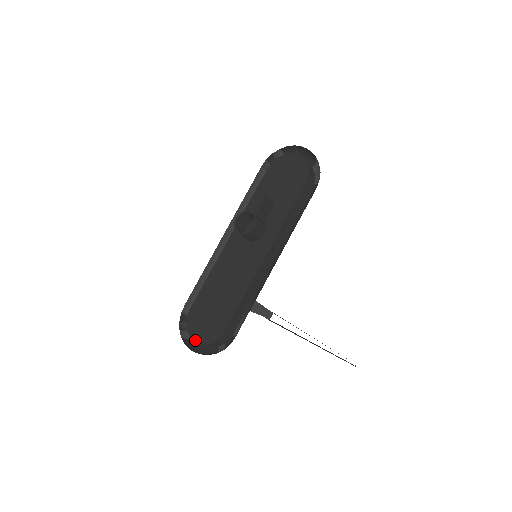
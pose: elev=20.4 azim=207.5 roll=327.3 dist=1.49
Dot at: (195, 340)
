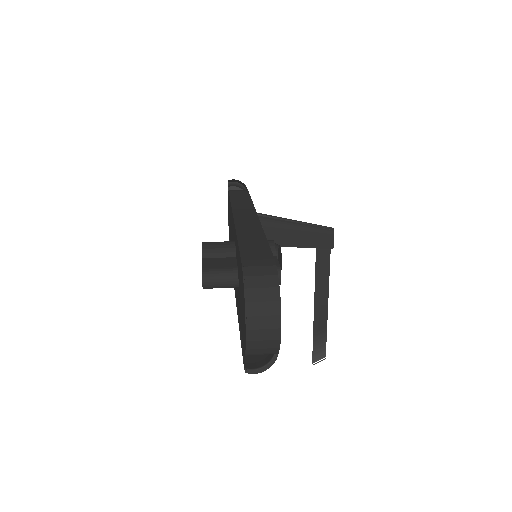
Dot at: (228, 213)
